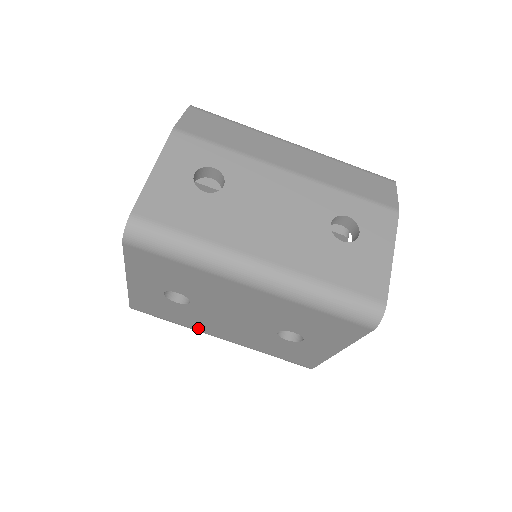
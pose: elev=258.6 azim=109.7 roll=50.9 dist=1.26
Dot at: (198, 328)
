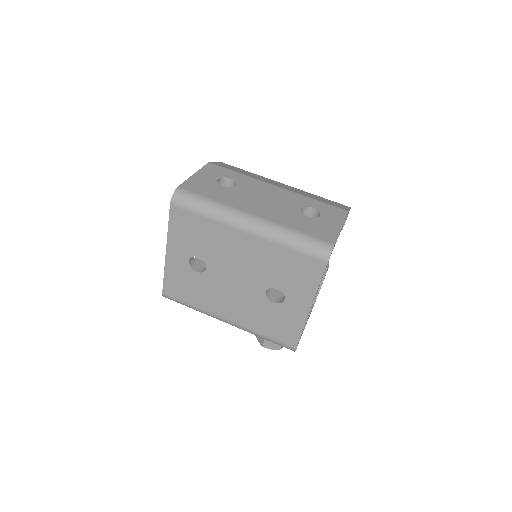
Dot at: (210, 308)
